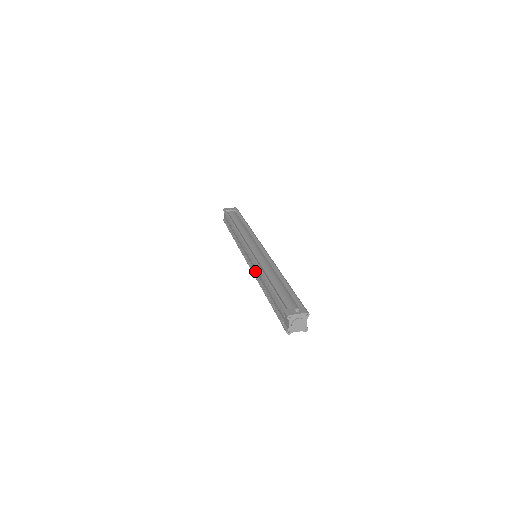
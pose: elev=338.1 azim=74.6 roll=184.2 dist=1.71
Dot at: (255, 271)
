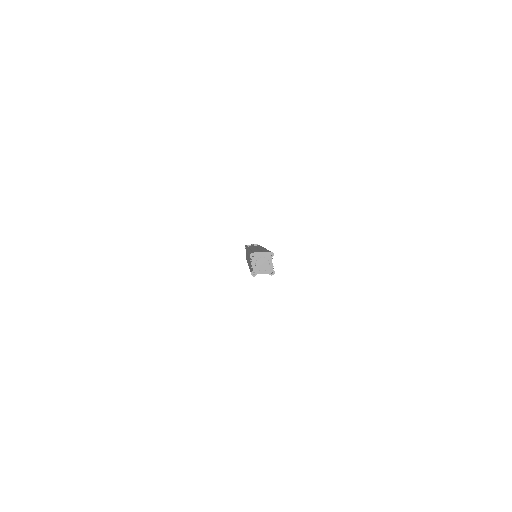
Dot at: occluded
